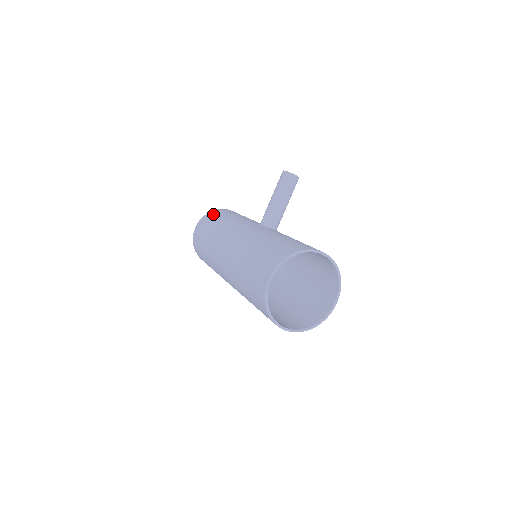
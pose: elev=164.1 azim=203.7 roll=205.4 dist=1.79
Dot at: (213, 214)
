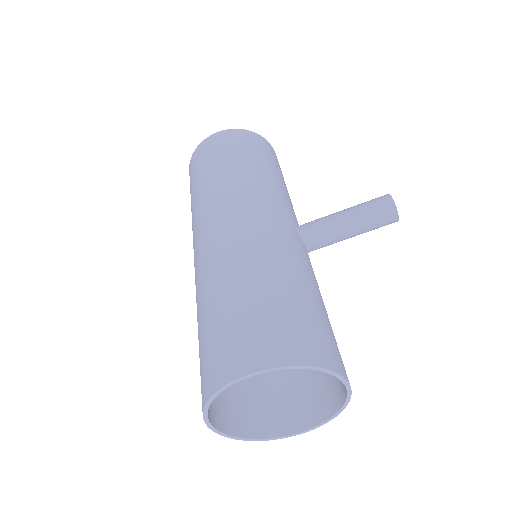
Dot at: (253, 140)
